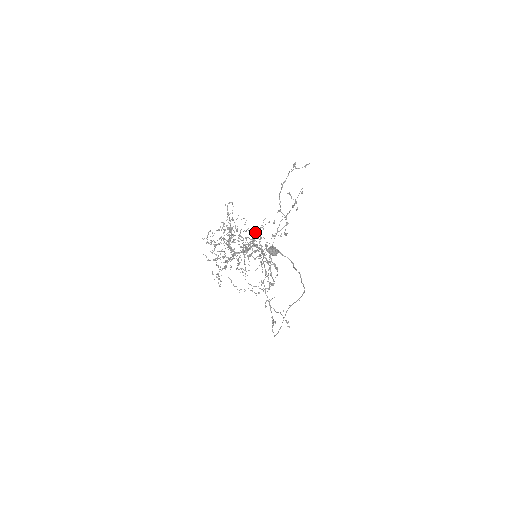
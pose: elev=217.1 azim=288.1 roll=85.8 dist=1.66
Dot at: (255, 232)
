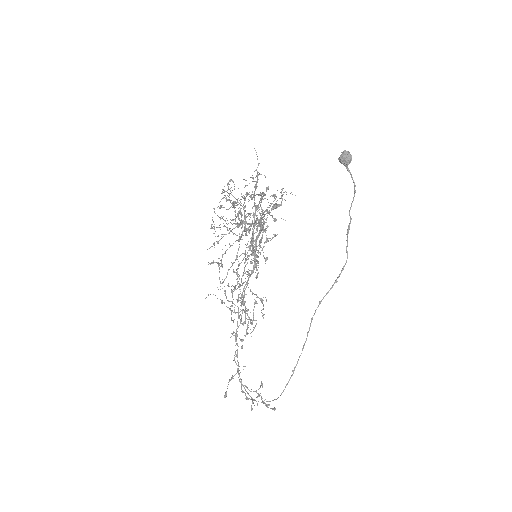
Dot at: (261, 216)
